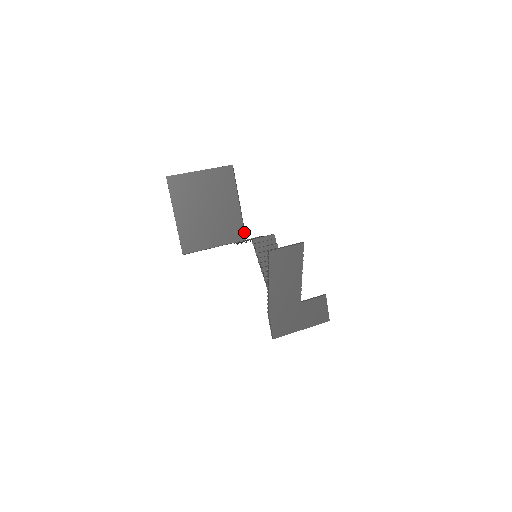
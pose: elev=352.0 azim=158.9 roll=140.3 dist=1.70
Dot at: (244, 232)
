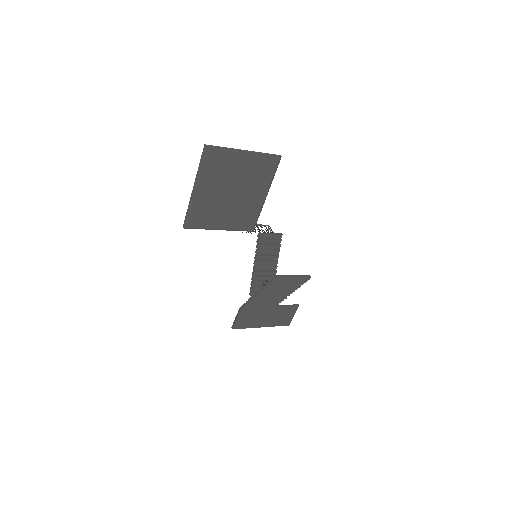
Dot at: (255, 223)
